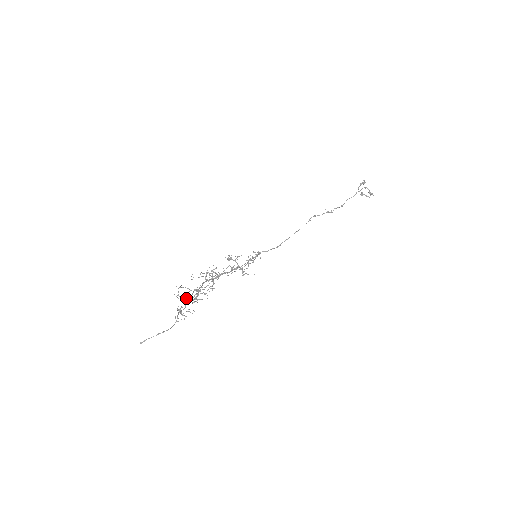
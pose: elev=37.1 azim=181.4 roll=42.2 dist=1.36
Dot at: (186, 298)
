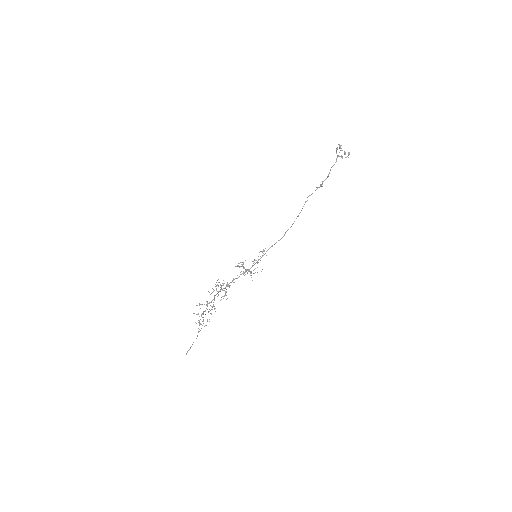
Dot at: occluded
